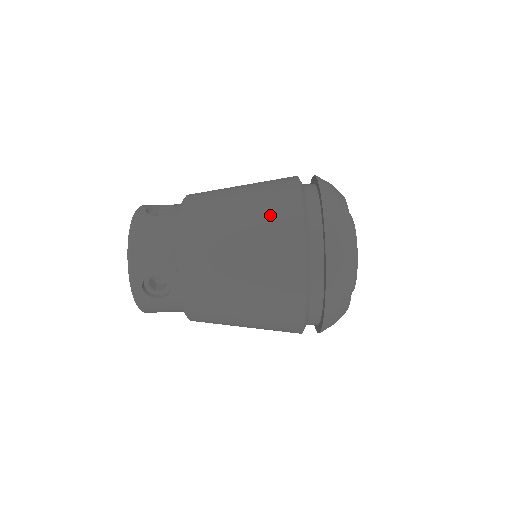
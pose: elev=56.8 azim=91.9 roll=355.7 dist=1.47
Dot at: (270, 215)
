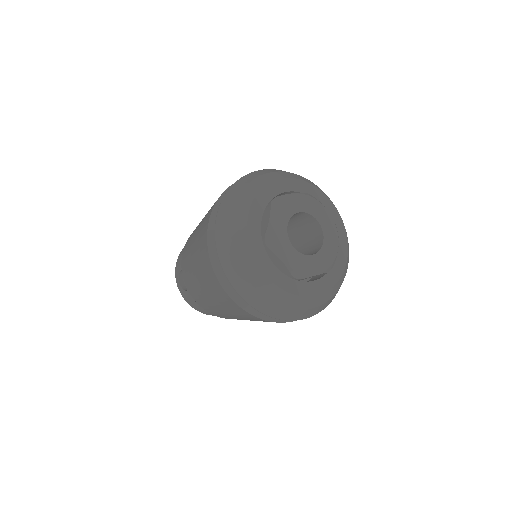
Dot at: (223, 303)
